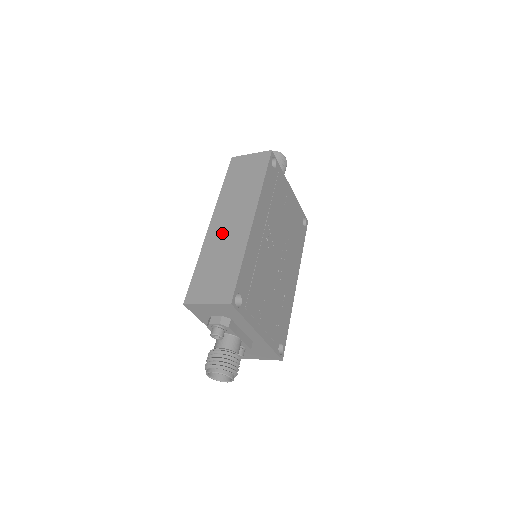
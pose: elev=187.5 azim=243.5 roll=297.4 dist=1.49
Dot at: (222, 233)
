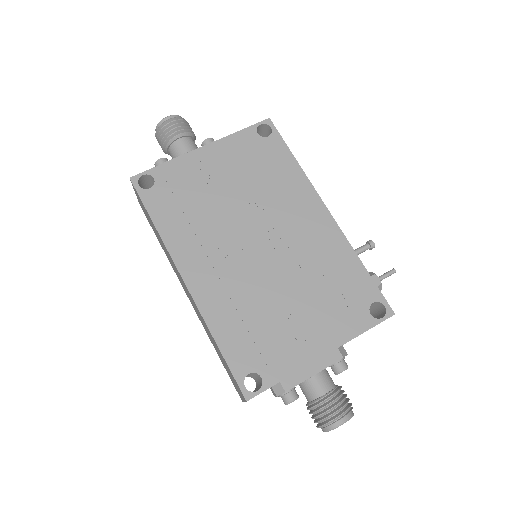
Dot at: (195, 309)
